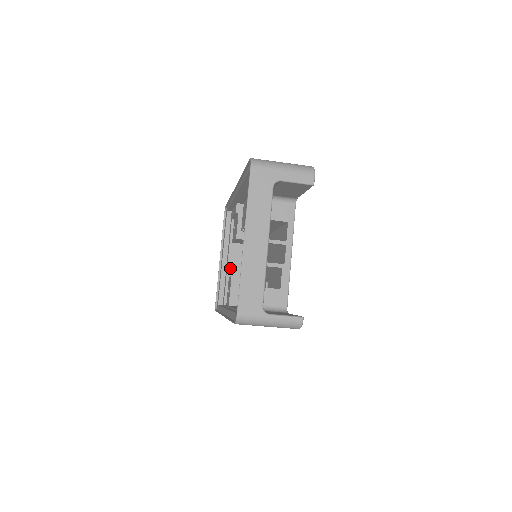
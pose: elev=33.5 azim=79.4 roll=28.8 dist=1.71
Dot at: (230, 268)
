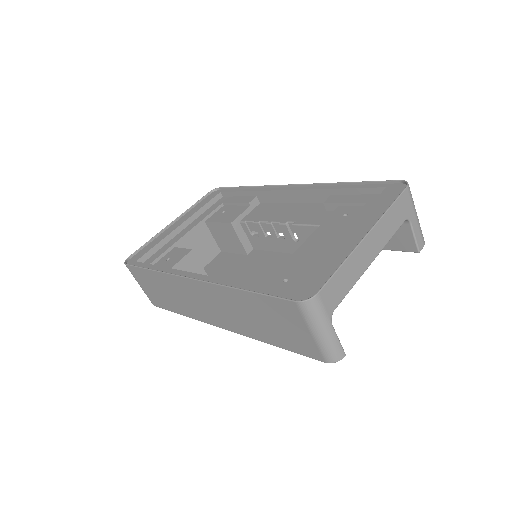
Dot at: (183, 240)
